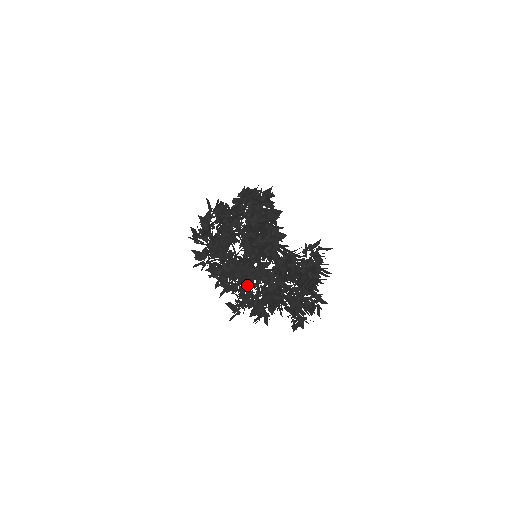
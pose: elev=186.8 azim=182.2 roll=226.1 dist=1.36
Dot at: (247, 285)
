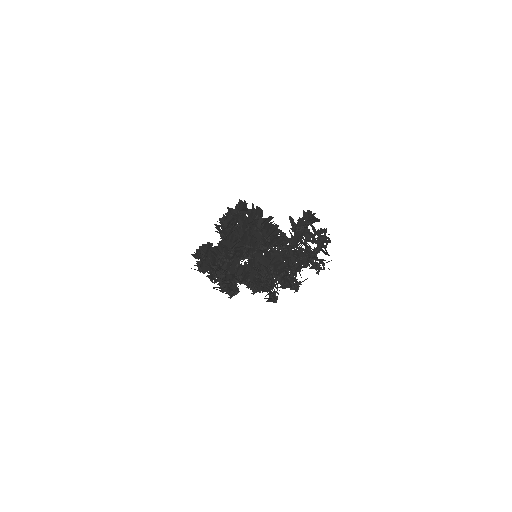
Dot at: occluded
